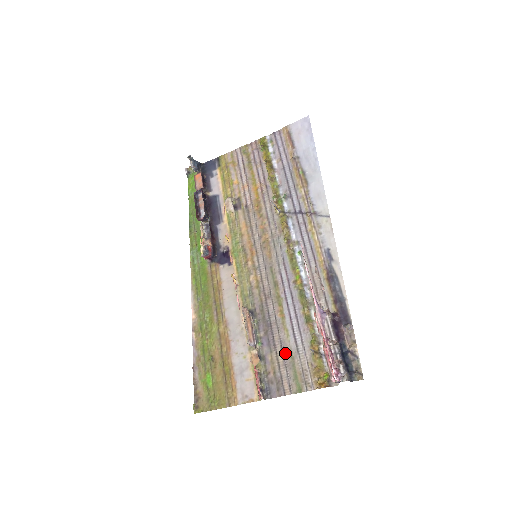
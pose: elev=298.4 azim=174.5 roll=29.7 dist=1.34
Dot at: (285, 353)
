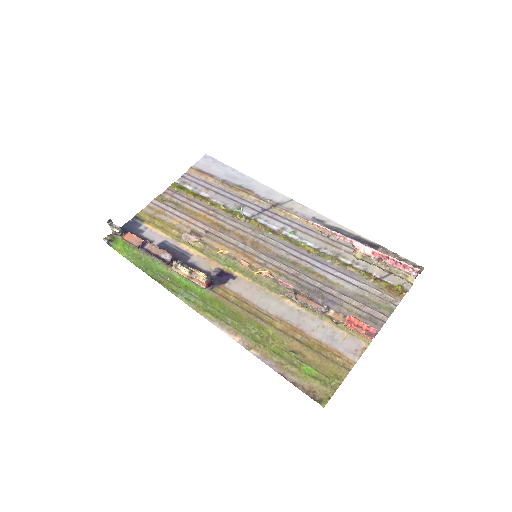
Dot at: (354, 297)
